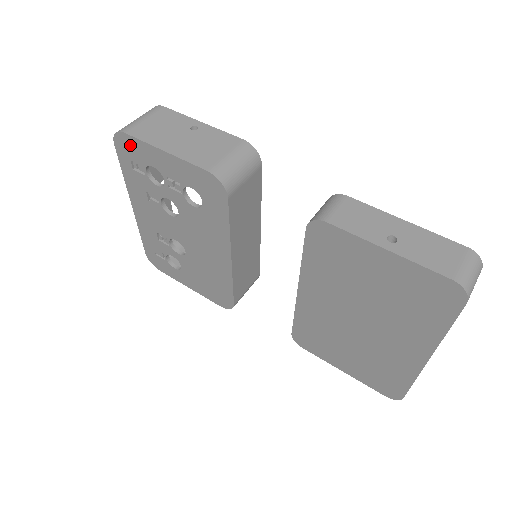
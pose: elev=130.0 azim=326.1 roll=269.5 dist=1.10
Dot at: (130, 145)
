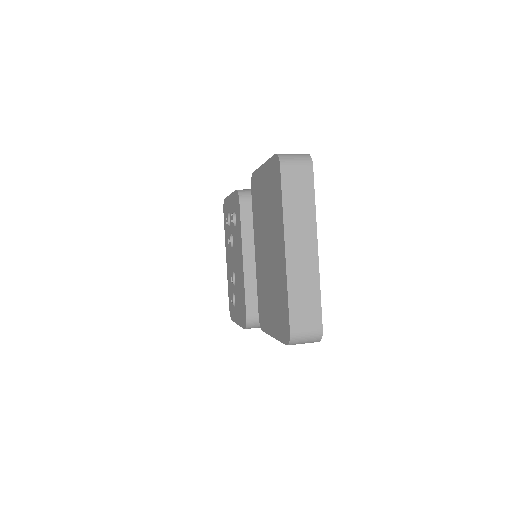
Dot at: occluded
